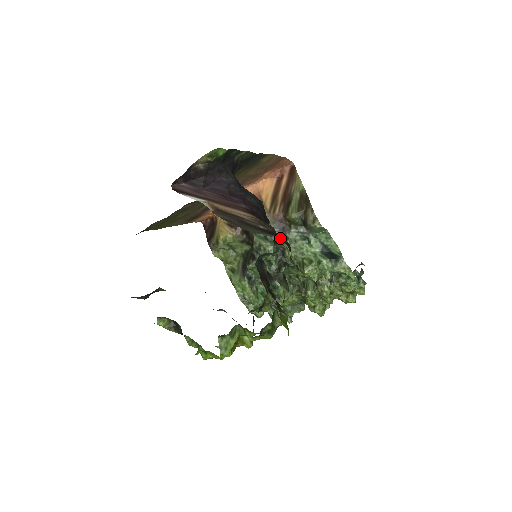
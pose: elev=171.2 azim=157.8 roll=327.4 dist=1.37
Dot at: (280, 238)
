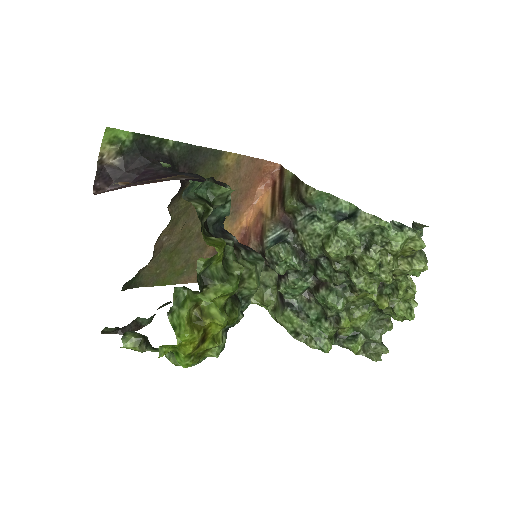
Dot at: occluded
